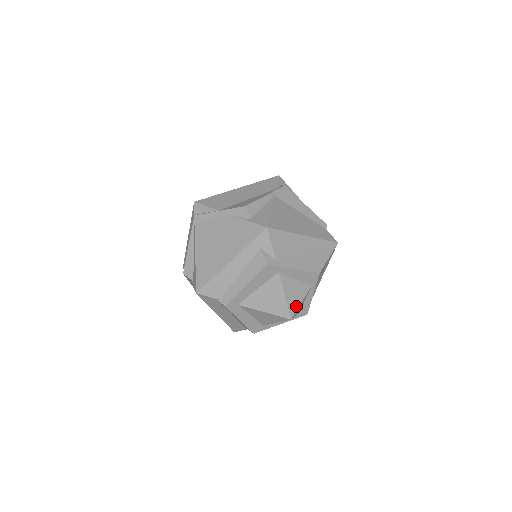
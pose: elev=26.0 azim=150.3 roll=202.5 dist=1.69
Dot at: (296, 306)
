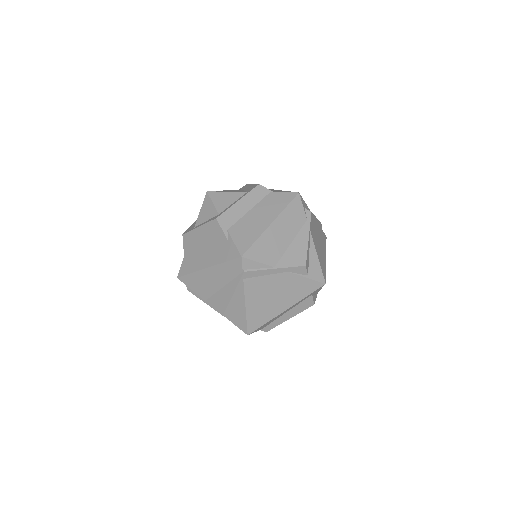
Dot at: occluded
